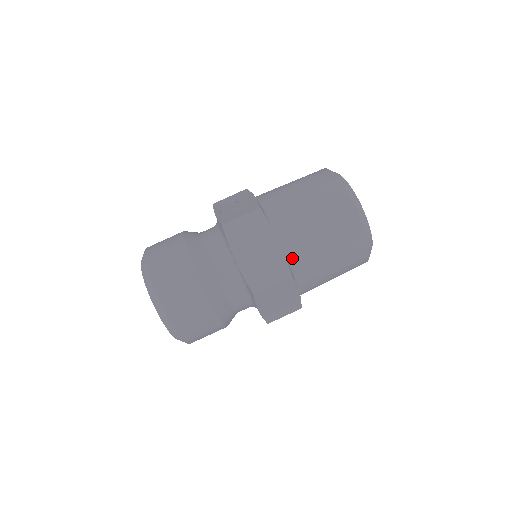
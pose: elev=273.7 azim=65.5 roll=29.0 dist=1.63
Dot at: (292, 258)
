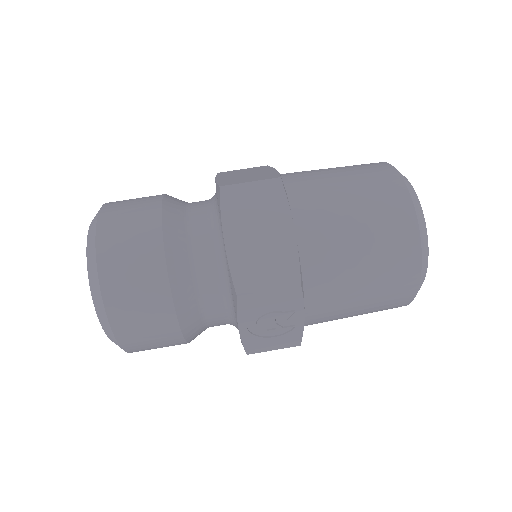
Dot at: (290, 184)
